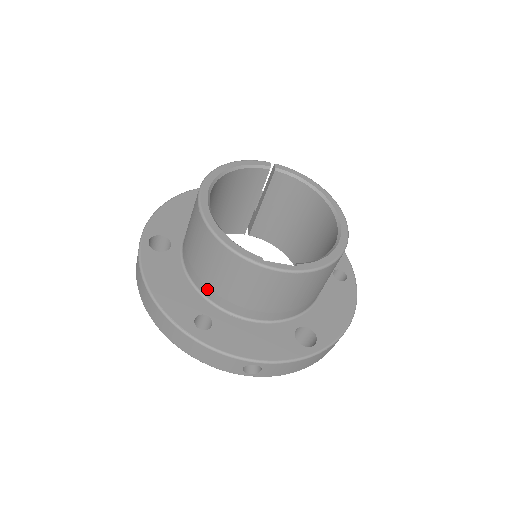
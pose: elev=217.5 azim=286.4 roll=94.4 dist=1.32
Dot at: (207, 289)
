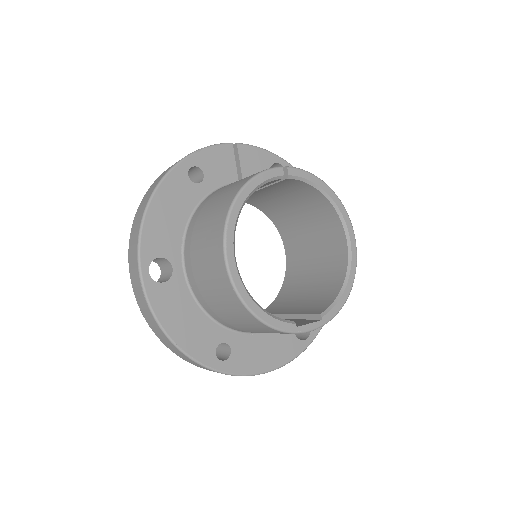
Dot at: (224, 322)
